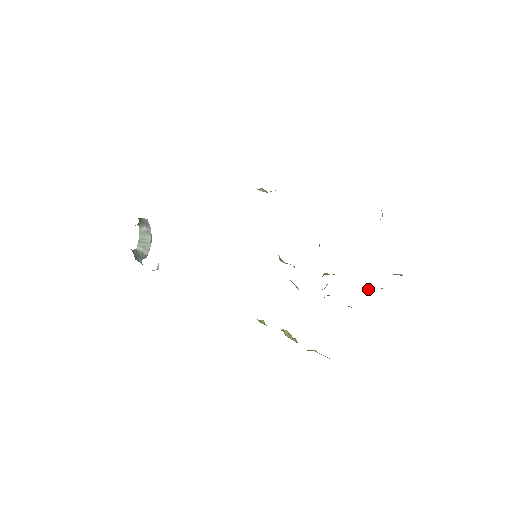
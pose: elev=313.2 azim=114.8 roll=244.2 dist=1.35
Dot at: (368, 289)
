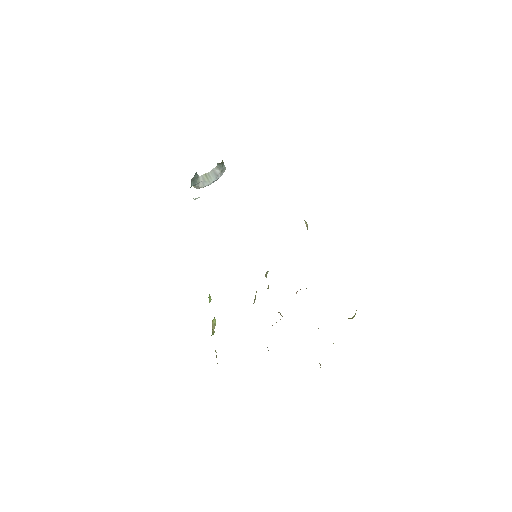
Dot at: occluded
